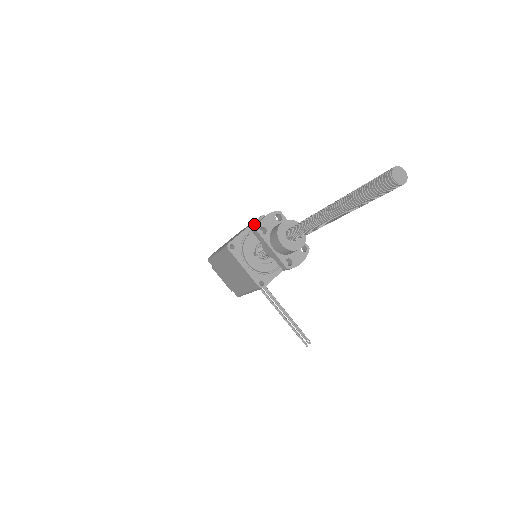
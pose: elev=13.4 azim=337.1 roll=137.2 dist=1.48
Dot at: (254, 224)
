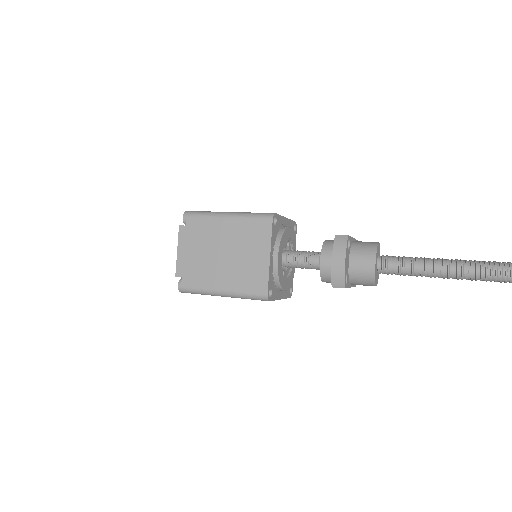
Dot at: (272, 239)
